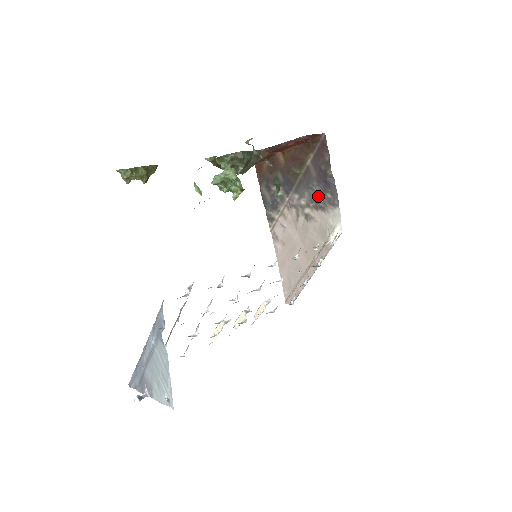
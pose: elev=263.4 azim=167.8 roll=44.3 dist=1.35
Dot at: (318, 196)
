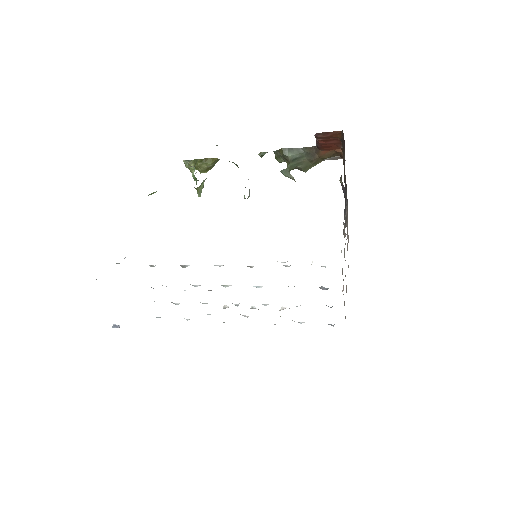
Dot at: occluded
